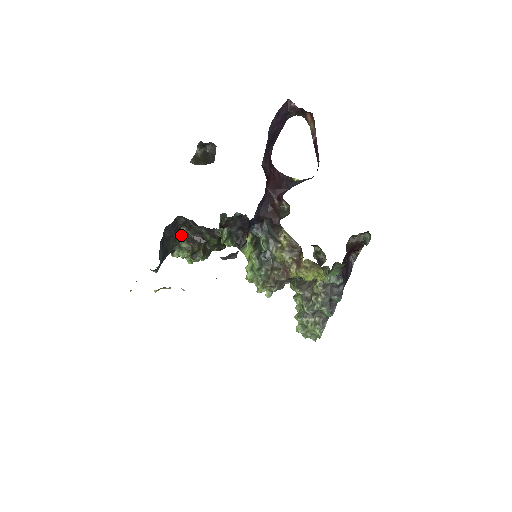
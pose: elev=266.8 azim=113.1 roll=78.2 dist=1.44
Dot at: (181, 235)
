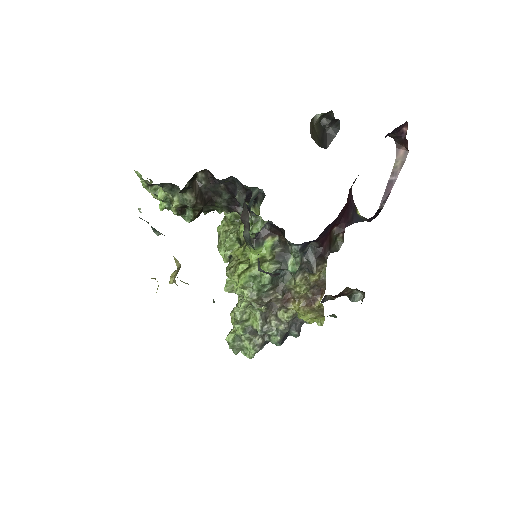
Dot at: (192, 180)
